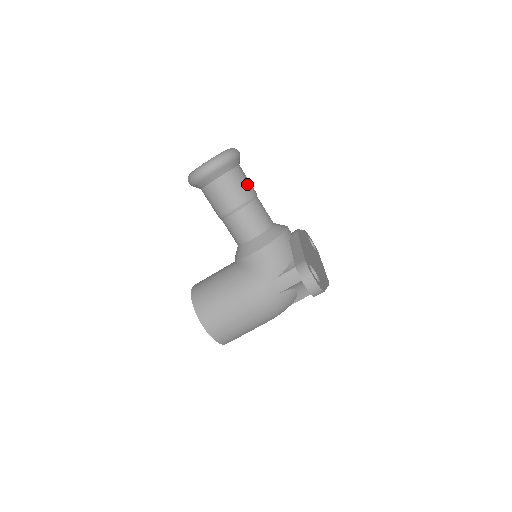
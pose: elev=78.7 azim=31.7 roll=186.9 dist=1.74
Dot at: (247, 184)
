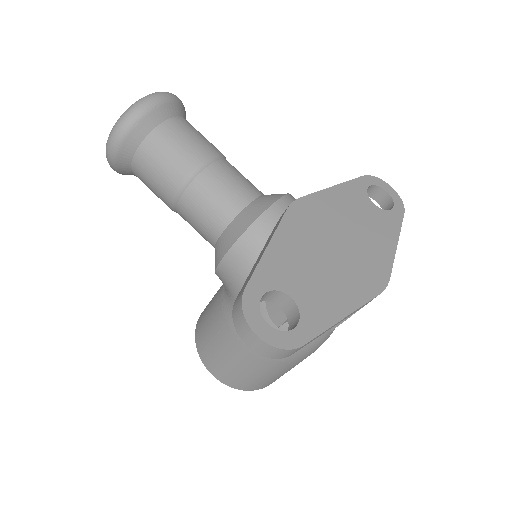
Dot at: (184, 148)
